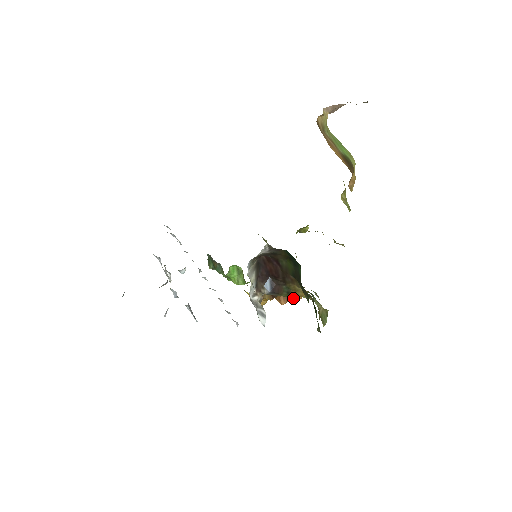
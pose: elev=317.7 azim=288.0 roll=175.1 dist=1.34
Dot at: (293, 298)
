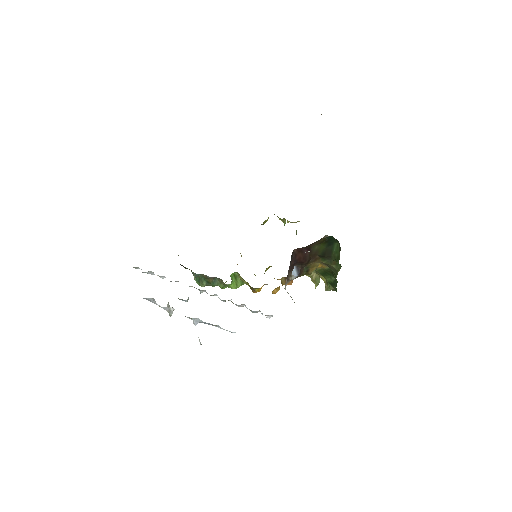
Dot at: (309, 274)
